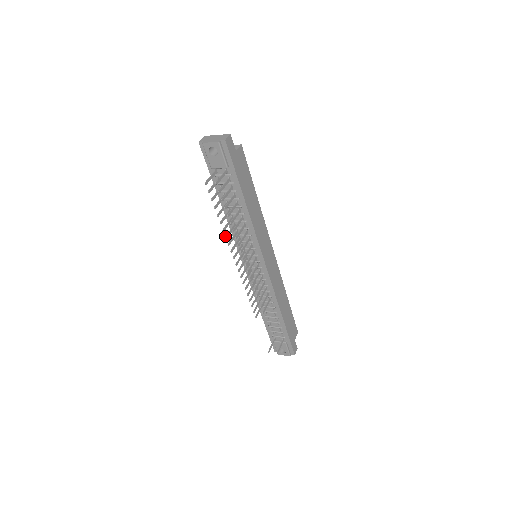
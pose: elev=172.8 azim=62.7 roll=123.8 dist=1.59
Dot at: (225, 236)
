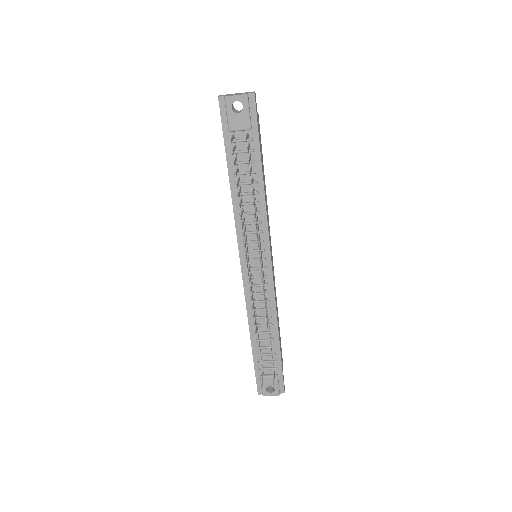
Dot at: (240, 216)
